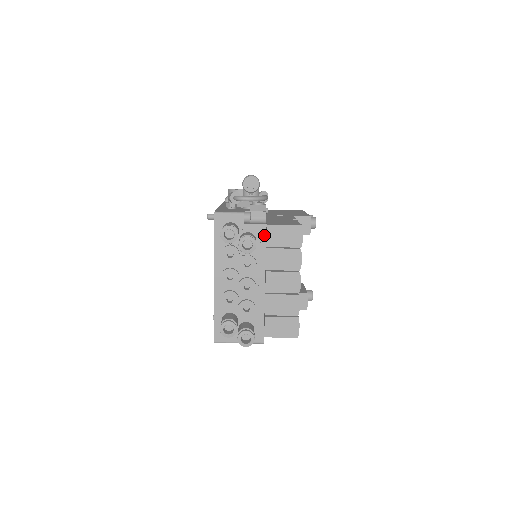
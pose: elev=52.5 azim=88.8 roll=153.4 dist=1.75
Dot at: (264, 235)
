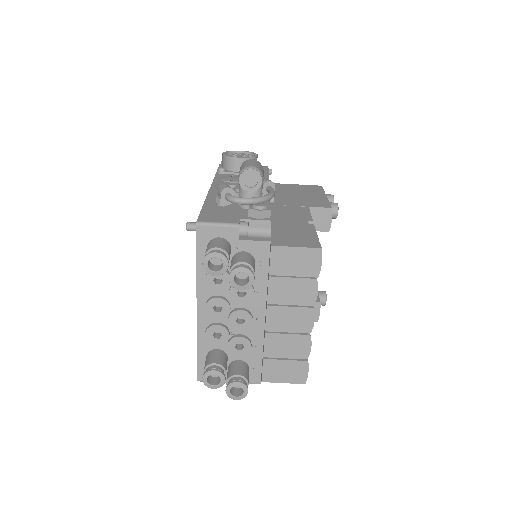
Dot at: (266, 256)
